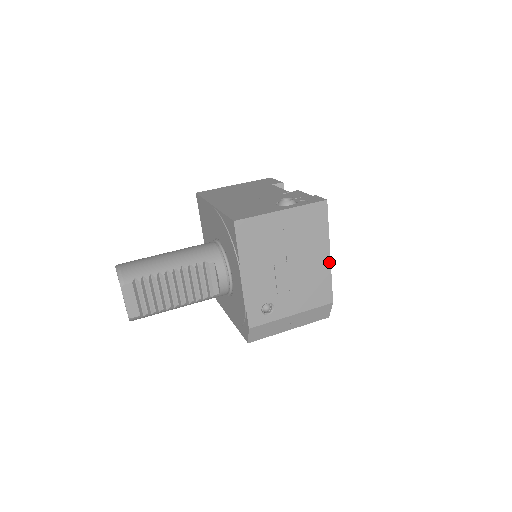
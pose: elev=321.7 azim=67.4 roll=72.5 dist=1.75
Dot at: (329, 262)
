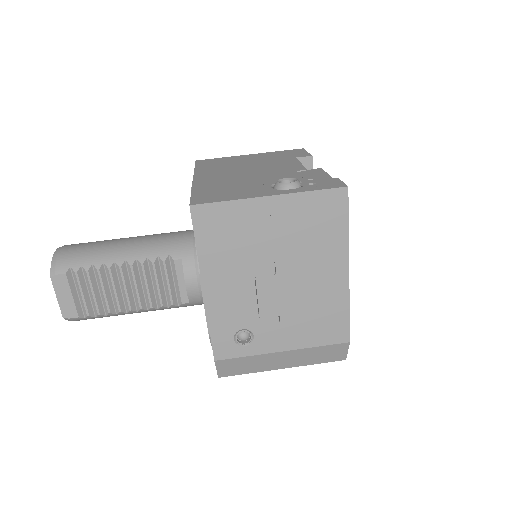
Dot at: (346, 283)
